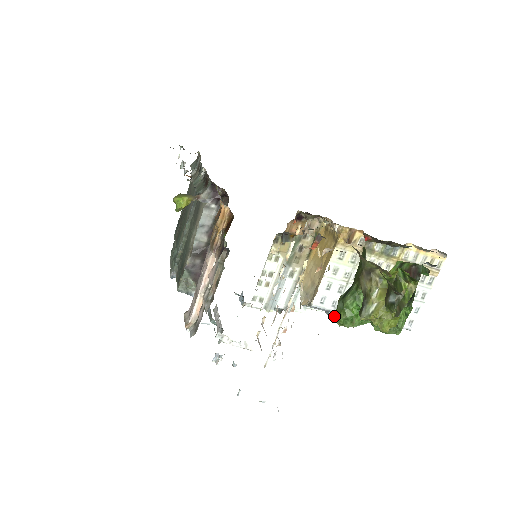
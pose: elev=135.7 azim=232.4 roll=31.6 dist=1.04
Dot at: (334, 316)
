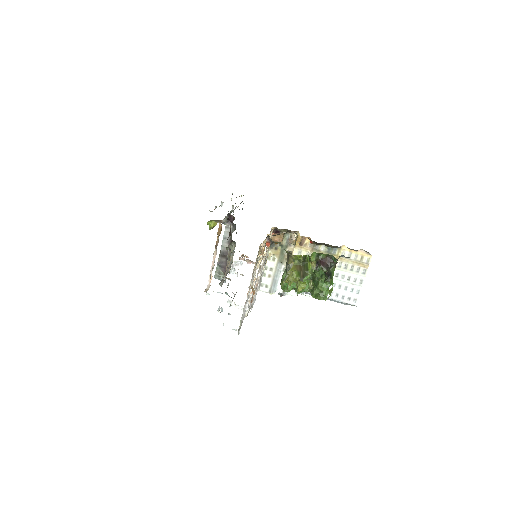
Dot at: occluded
